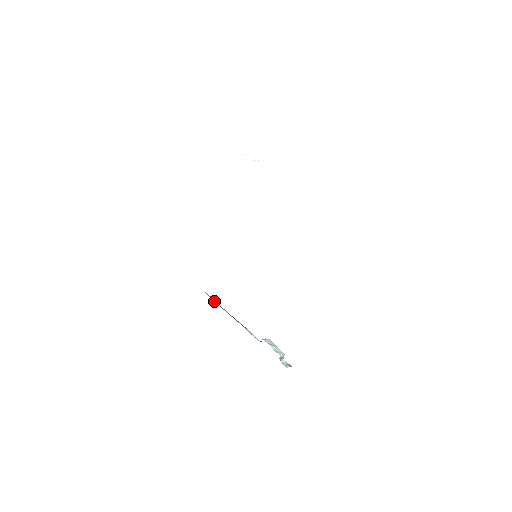
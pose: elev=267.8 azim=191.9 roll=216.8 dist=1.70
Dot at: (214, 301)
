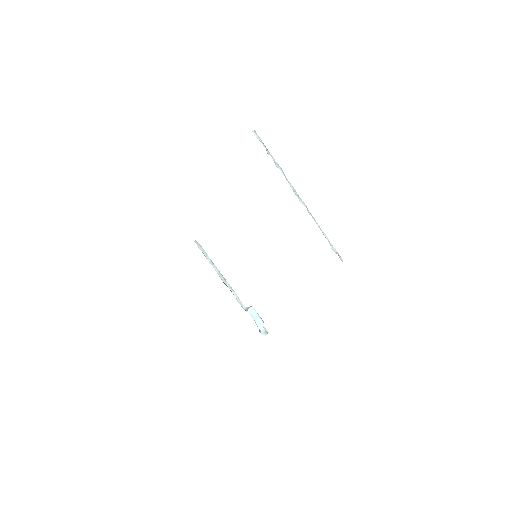
Dot at: (206, 256)
